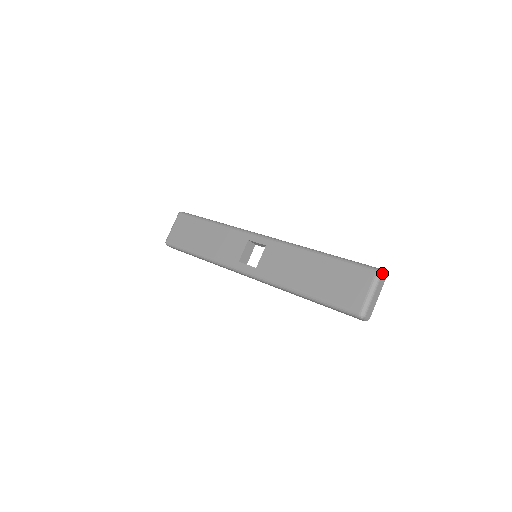
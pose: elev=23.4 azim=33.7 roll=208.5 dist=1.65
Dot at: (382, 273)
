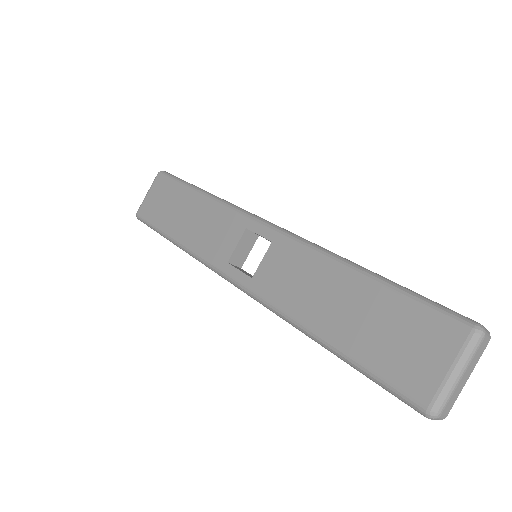
Dot at: (484, 334)
